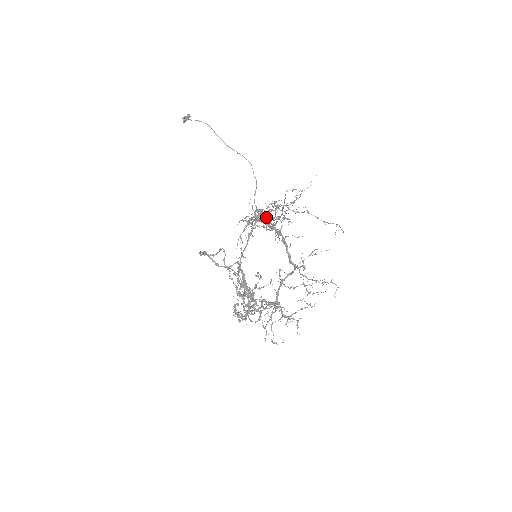
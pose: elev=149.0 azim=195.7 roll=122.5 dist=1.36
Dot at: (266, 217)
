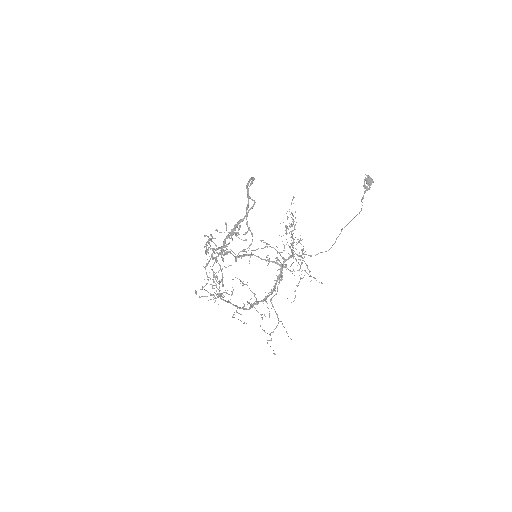
Dot at: occluded
